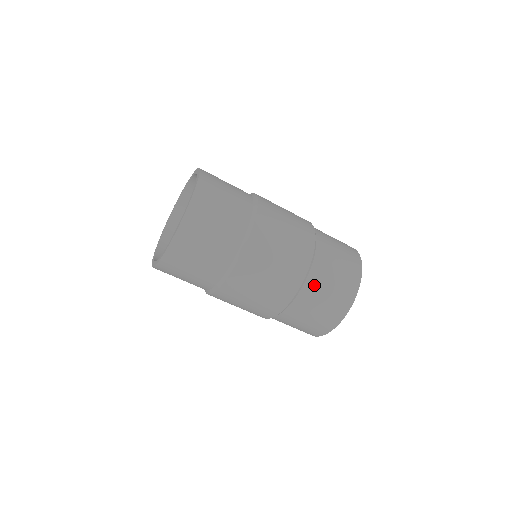
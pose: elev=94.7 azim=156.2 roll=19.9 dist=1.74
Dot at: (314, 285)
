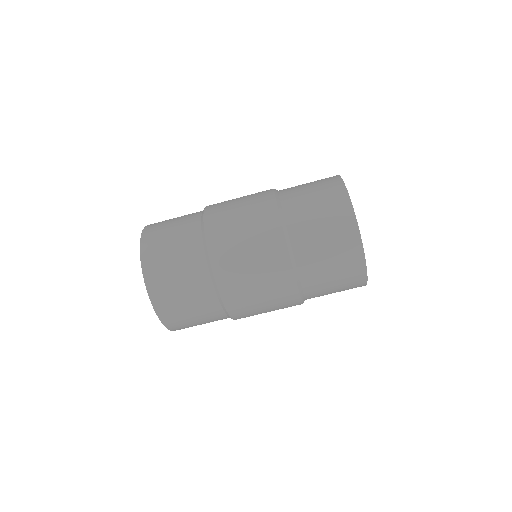
Dot at: (300, 231)
